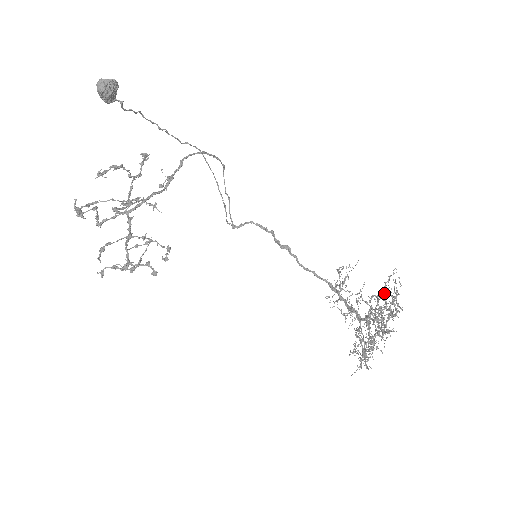
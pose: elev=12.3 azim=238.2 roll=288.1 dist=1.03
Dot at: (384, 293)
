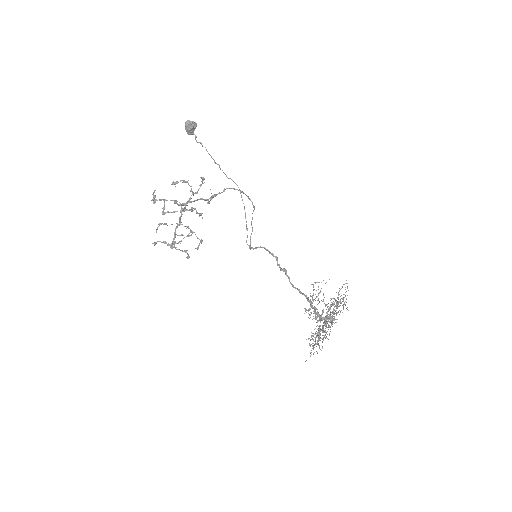
Dot at: occluded
